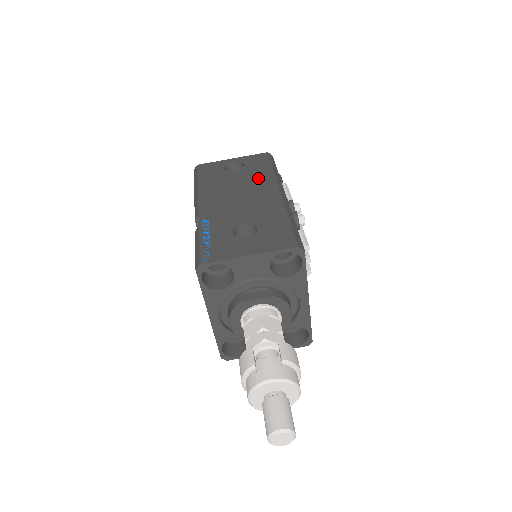
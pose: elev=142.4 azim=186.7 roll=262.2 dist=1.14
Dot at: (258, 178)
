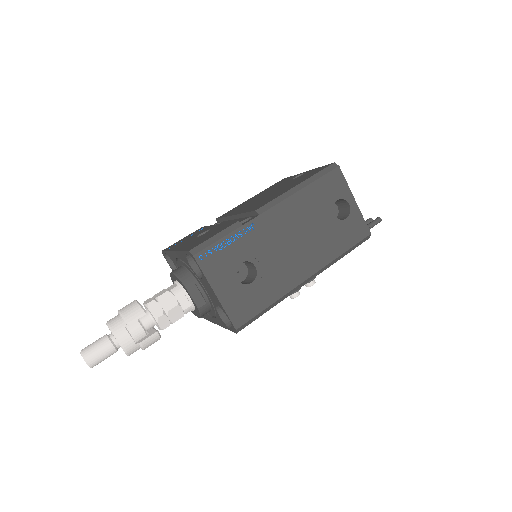
Dot at: (326, 246)
